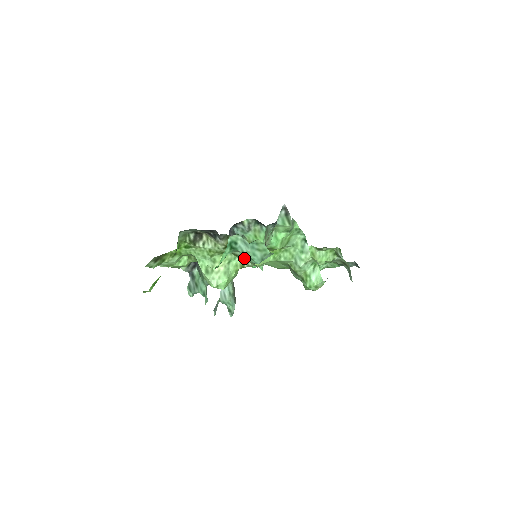
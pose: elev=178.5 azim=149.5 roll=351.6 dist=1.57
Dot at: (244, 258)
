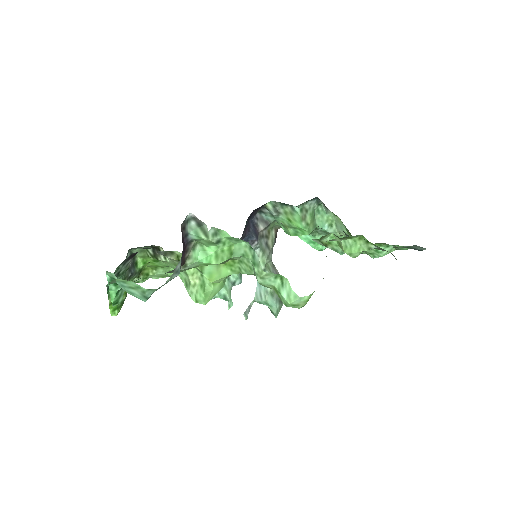
Dot at: occluded
